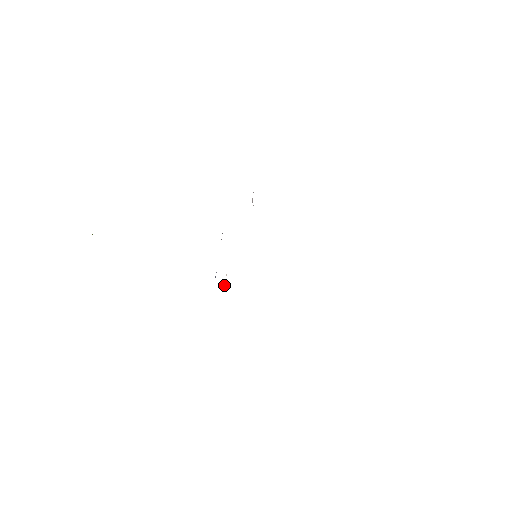
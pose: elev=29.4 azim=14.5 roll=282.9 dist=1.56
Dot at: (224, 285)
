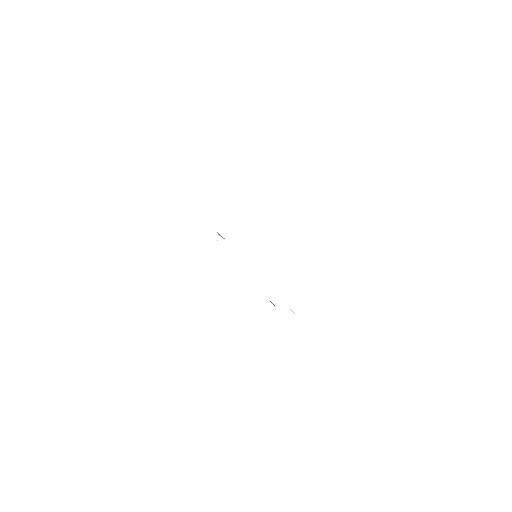
Dot at: occluded
